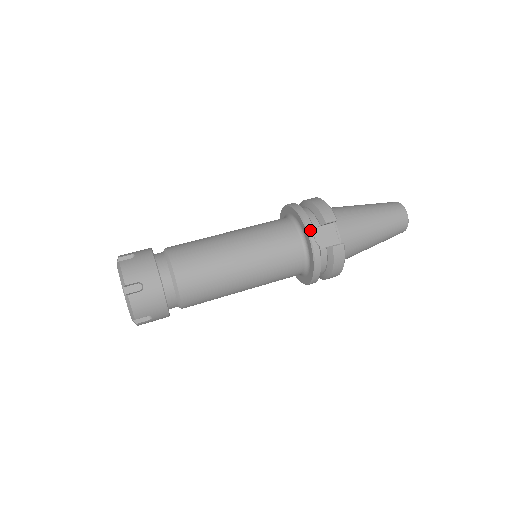
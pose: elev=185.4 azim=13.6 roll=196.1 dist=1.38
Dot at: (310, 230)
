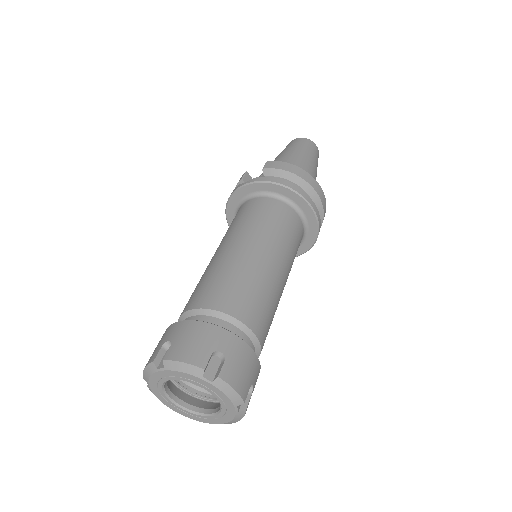
Dot at: (237, 188)
